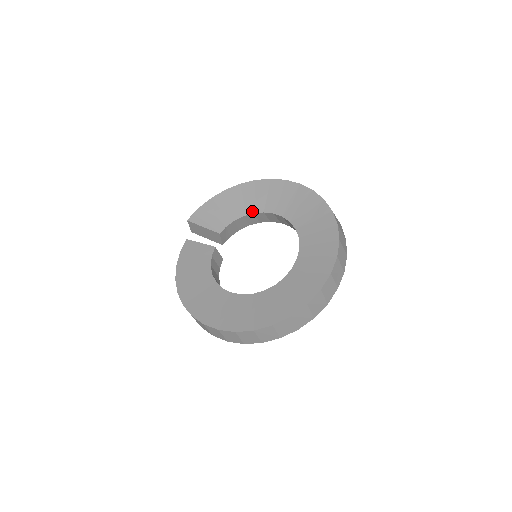
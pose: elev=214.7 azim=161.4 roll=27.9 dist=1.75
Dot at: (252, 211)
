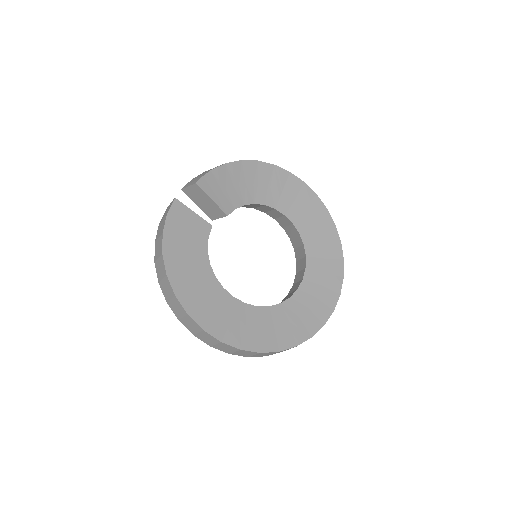
Dot at: (264, 202)
